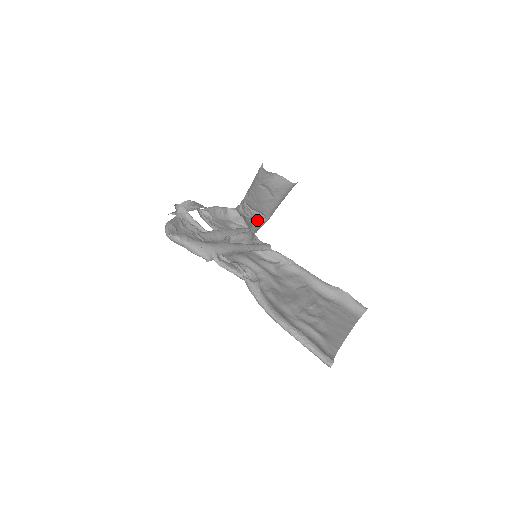
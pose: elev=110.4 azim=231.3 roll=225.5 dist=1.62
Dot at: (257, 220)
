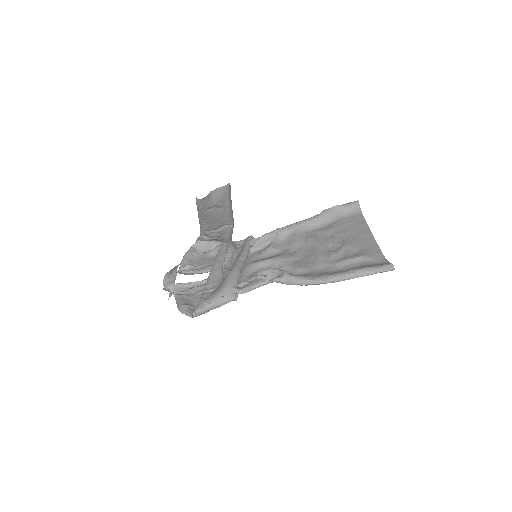
Dot at: (226, 232)
